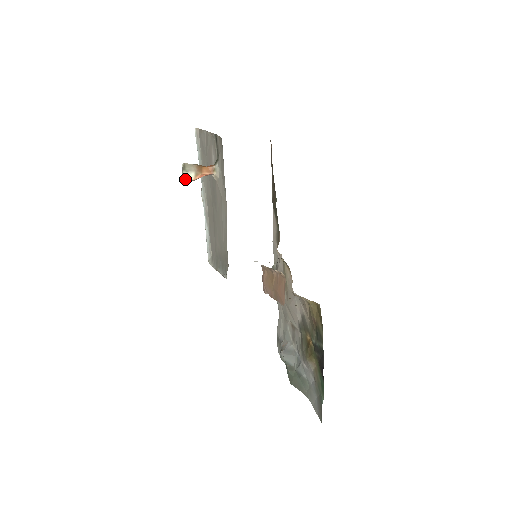
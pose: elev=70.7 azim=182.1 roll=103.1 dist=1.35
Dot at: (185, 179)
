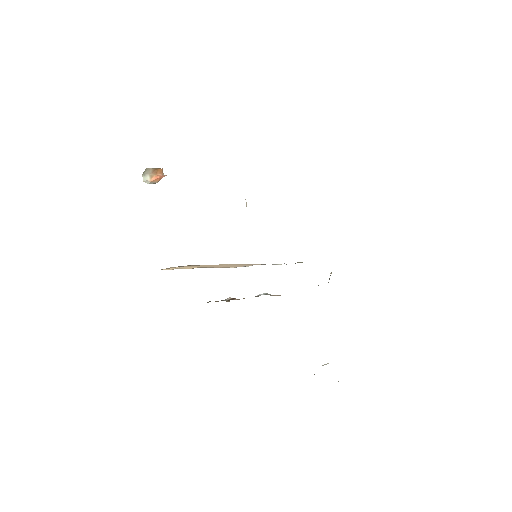
Dot at: (146, 181)
